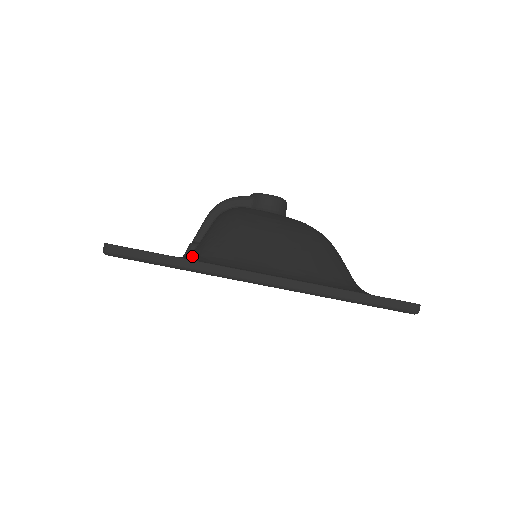
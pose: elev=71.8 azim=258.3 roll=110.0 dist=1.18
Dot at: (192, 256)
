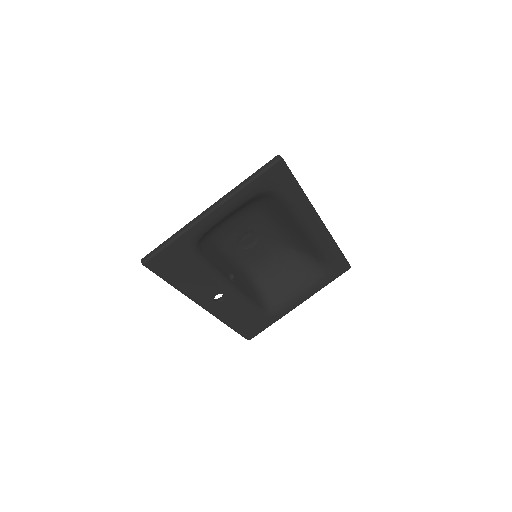
Dot at: occluded
